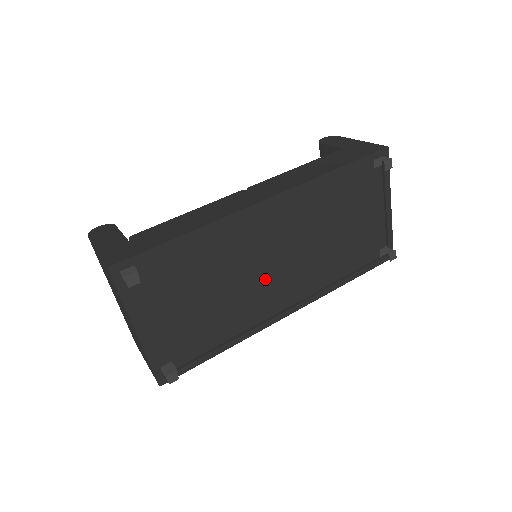
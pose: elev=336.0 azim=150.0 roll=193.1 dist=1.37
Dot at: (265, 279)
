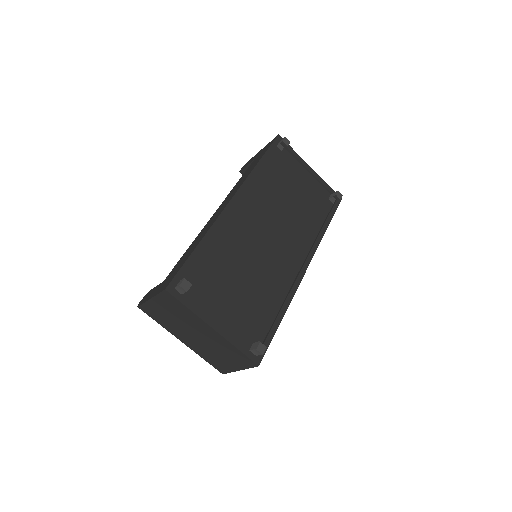
Dot at: (271, 253)
